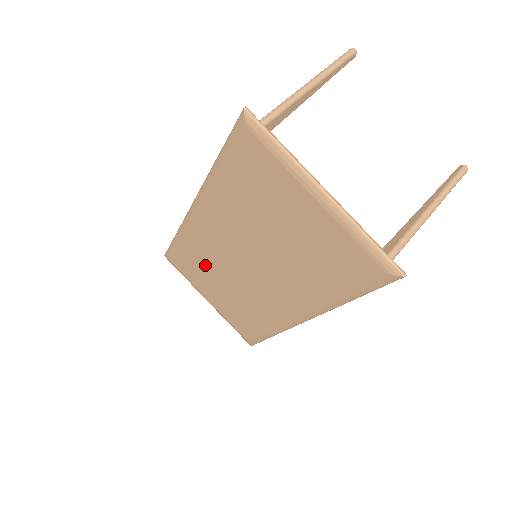
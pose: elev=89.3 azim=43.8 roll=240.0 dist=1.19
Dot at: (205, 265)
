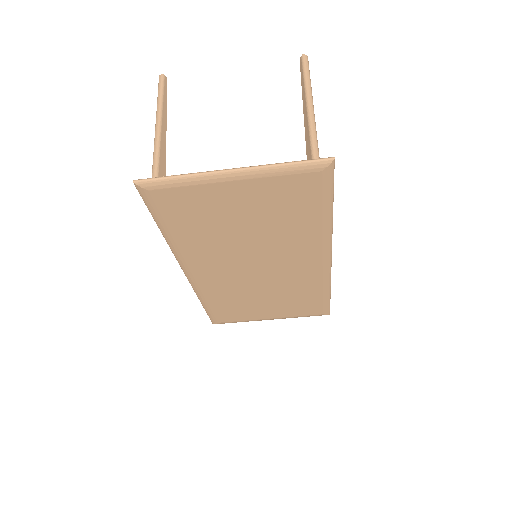
Dot at: (238, 299)
